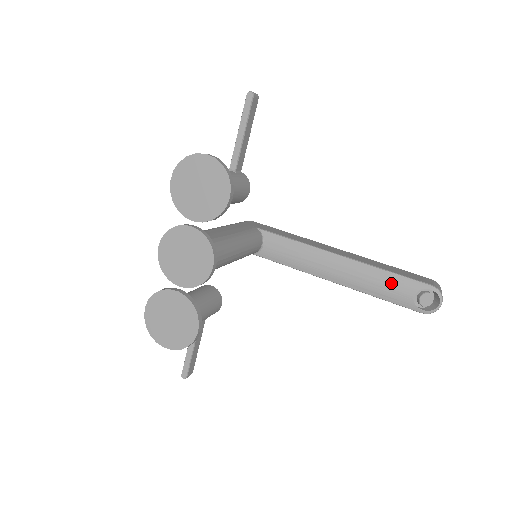
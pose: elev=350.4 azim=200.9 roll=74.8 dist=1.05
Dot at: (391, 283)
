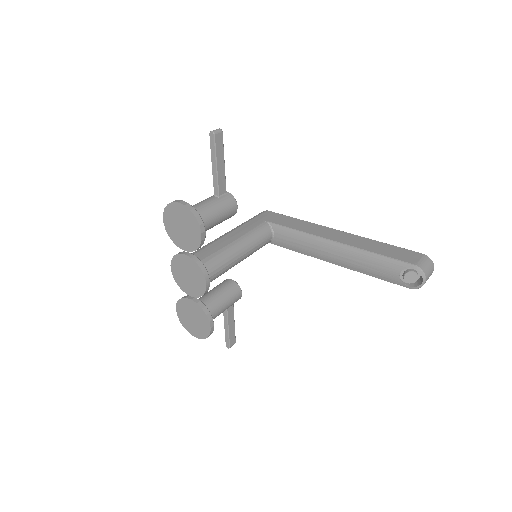
Dot at: (378, 264)
